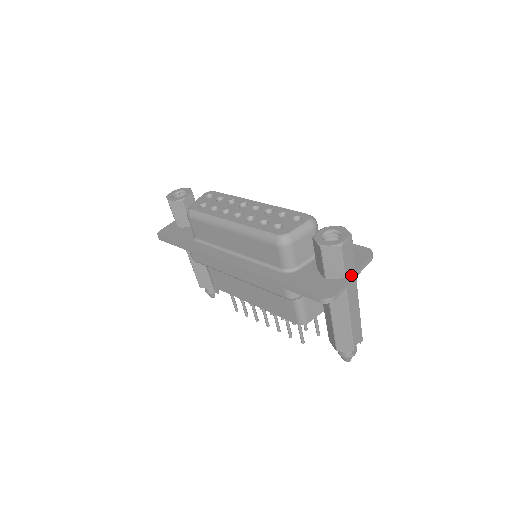
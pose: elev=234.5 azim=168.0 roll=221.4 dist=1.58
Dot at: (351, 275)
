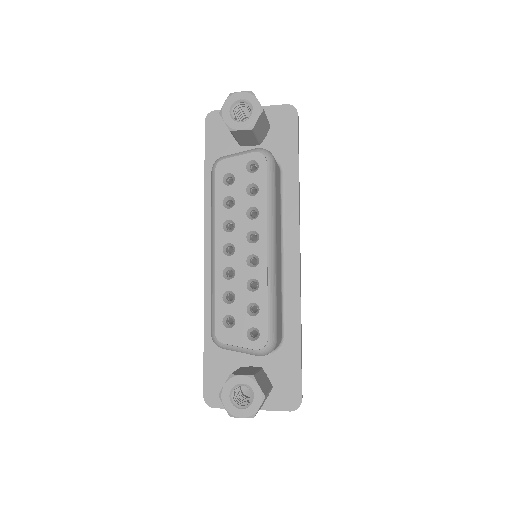
Dot at: occluded
